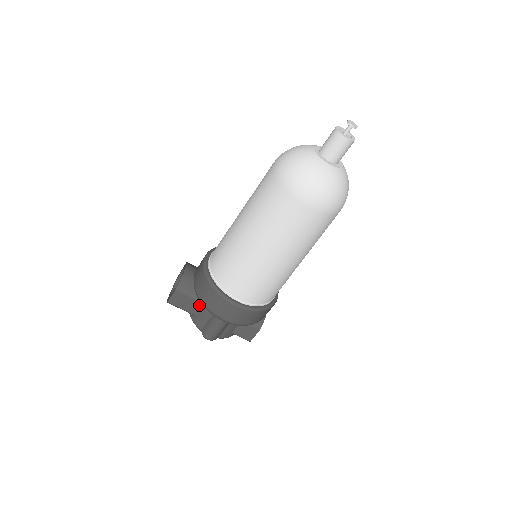
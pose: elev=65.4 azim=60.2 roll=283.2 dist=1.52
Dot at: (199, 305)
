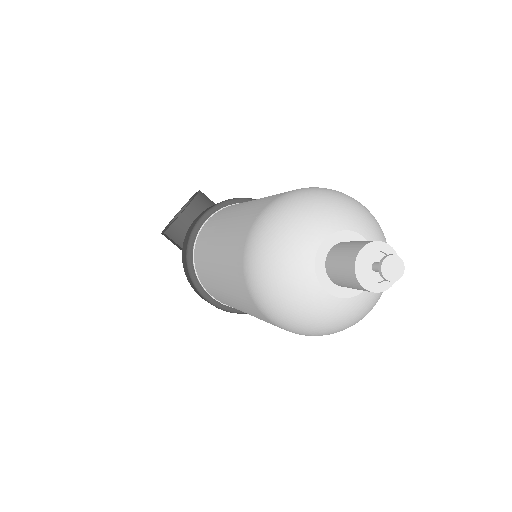
Dot at: occluded
